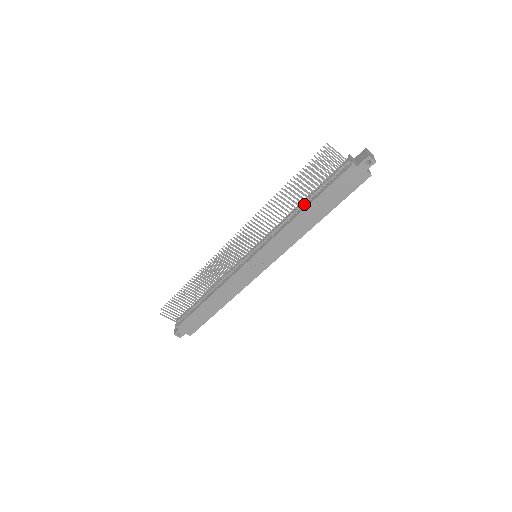
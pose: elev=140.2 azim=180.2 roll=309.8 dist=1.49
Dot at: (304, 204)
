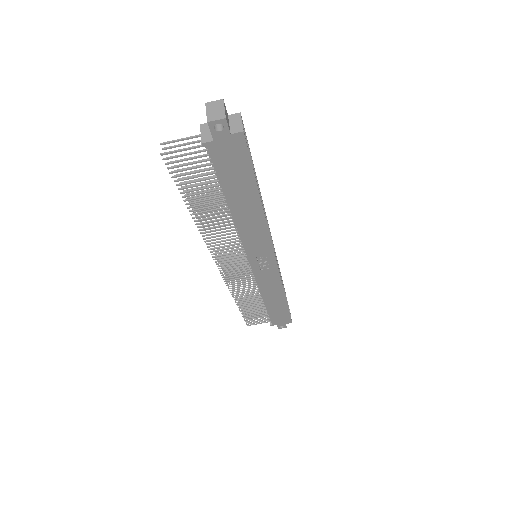
Dot at: (225, 204)
